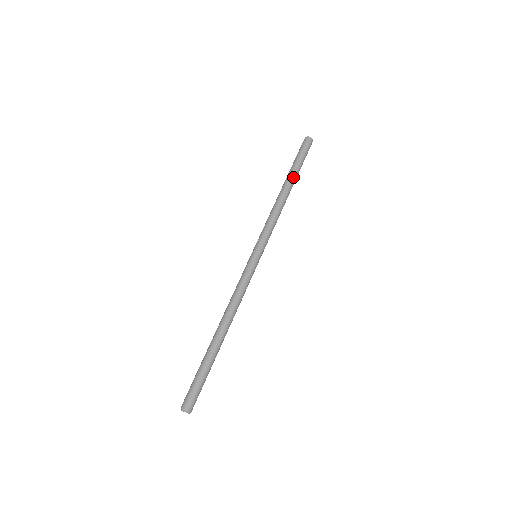
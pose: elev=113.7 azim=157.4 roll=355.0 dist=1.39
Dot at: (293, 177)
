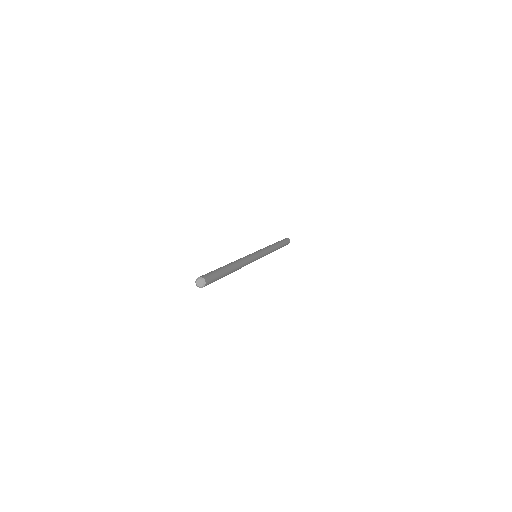
Dot at: (279, 243)
